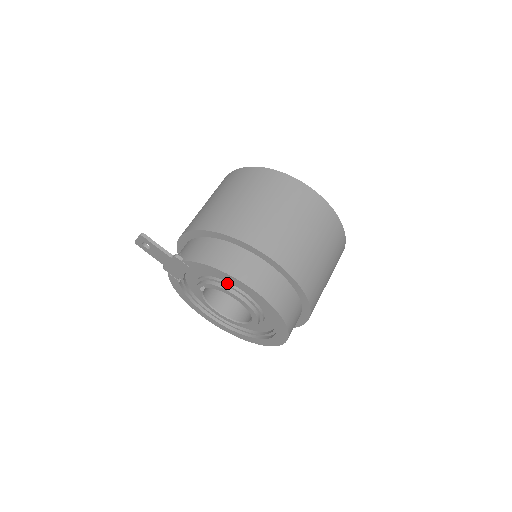
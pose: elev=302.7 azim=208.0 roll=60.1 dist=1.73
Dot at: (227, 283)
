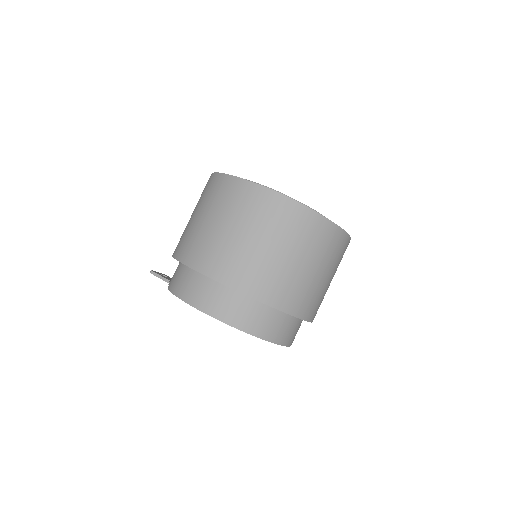
Dot at: occluded
